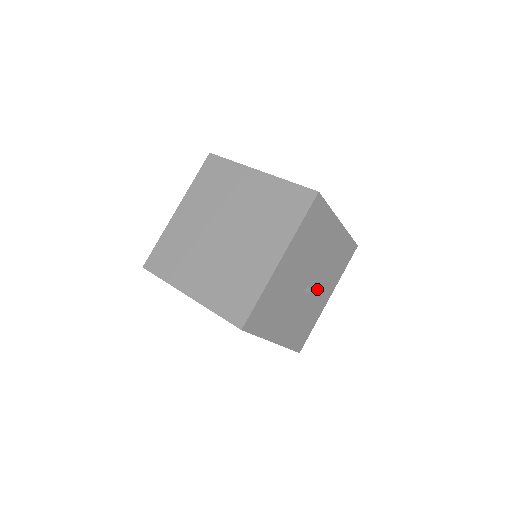
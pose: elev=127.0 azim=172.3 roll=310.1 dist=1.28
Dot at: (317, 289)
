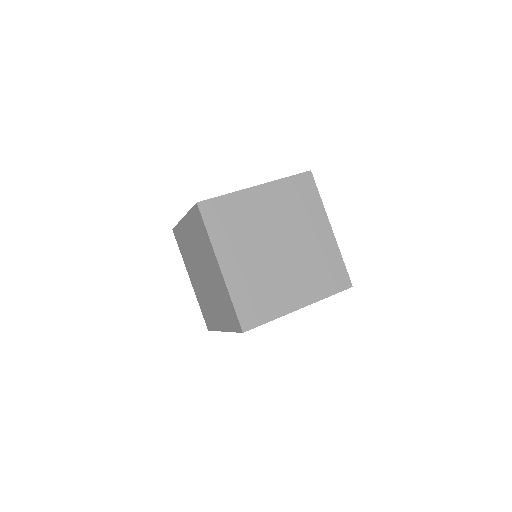
Dot at: occluded
